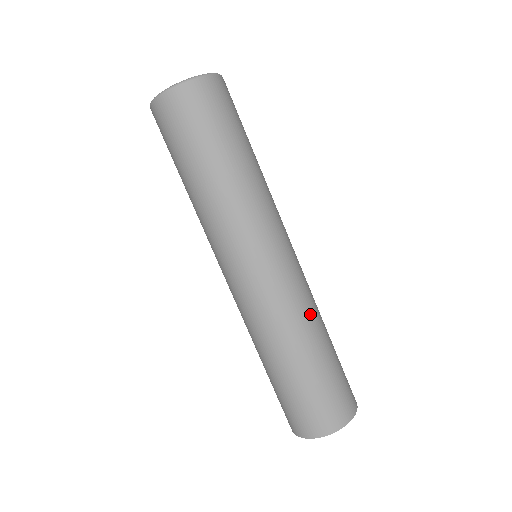
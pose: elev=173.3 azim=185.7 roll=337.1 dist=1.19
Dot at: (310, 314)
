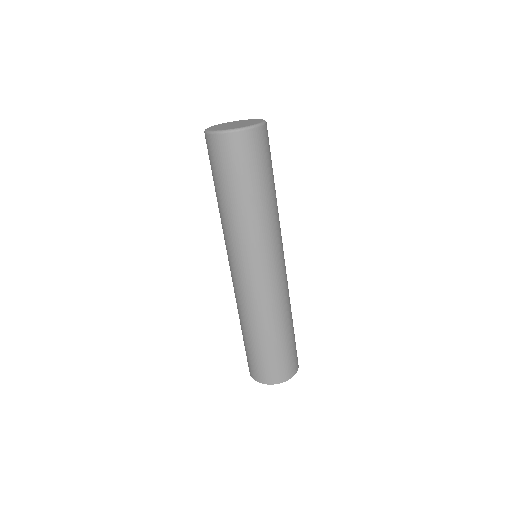
Dot at: (263, 314)
